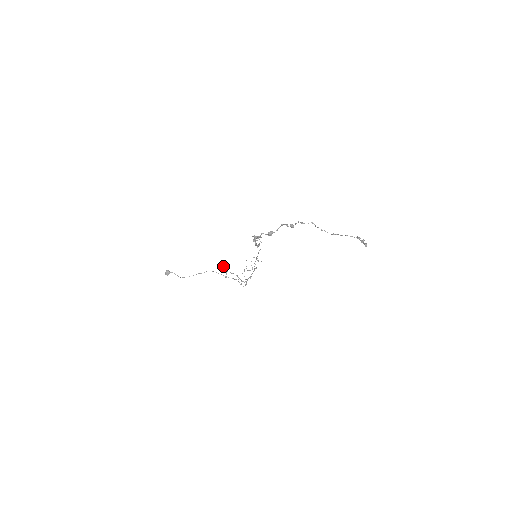
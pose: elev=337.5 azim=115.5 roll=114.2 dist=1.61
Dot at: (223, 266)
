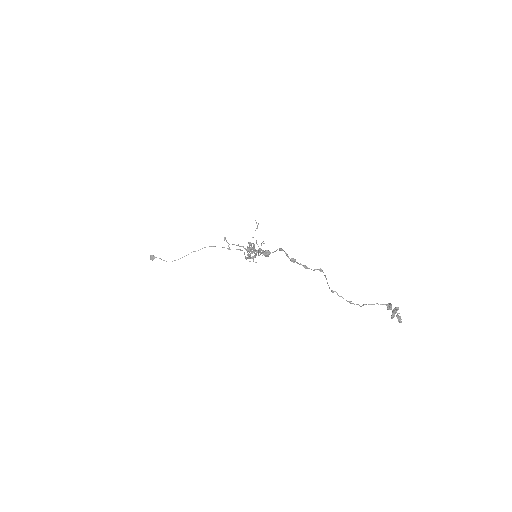
Dot at: (224, 237)
